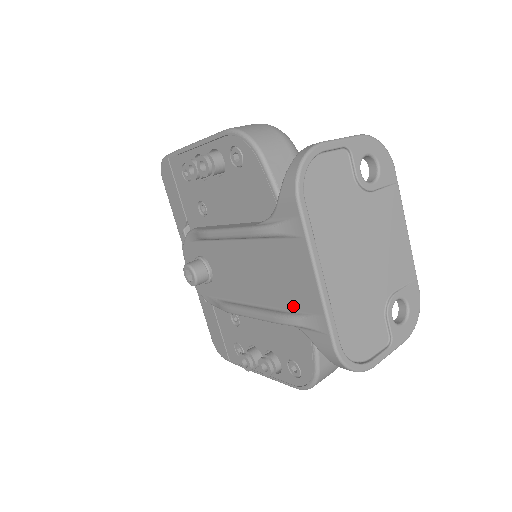
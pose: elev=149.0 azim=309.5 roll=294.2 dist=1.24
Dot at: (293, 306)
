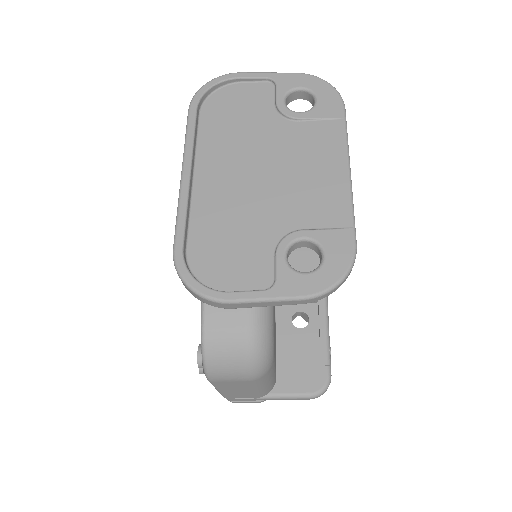
Dot at: occluded
